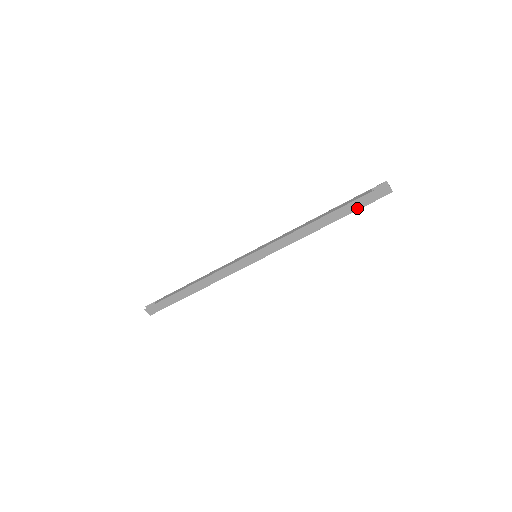
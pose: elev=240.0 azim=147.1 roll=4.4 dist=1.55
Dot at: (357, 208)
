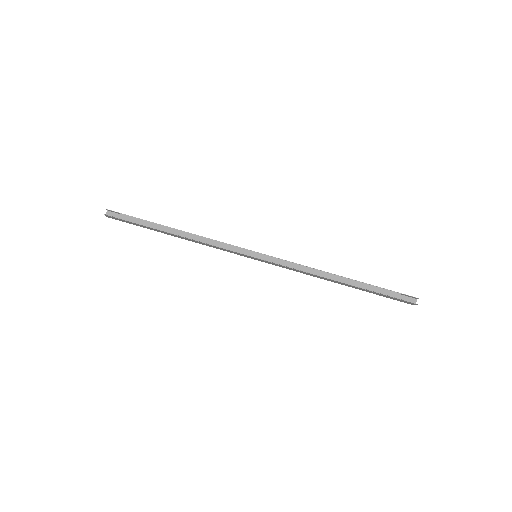
Dot at: (376, 294)
